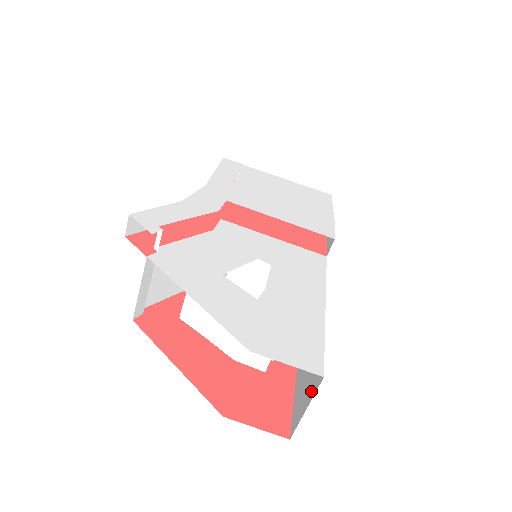
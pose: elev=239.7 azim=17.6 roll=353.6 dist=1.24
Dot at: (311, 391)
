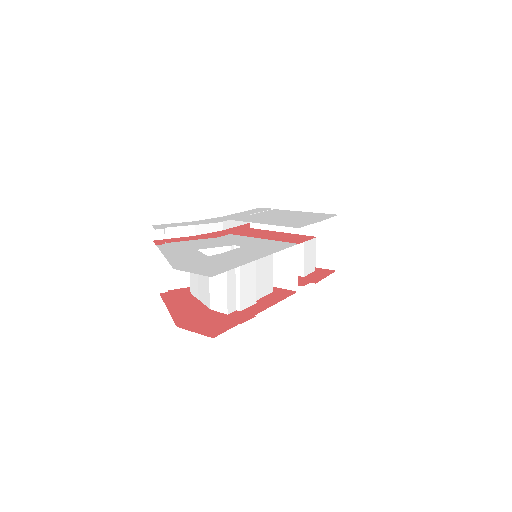
Dot at: occluded
